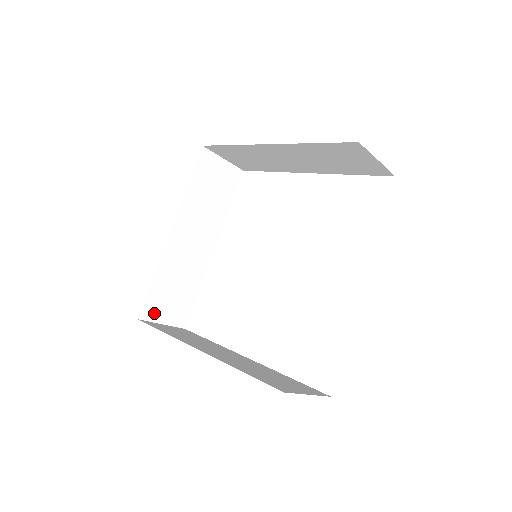
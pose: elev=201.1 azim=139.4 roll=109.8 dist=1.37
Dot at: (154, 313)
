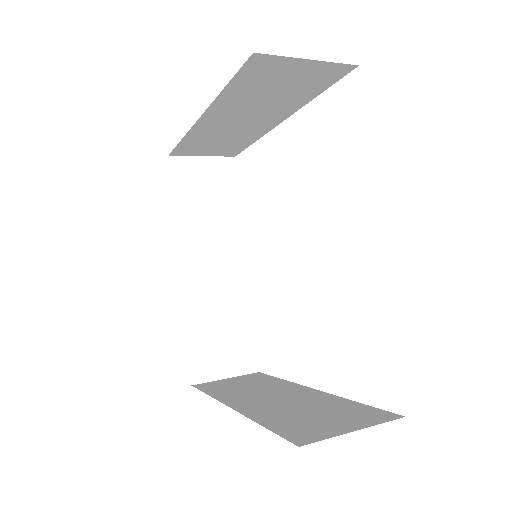
Dot at: (189, 152)
